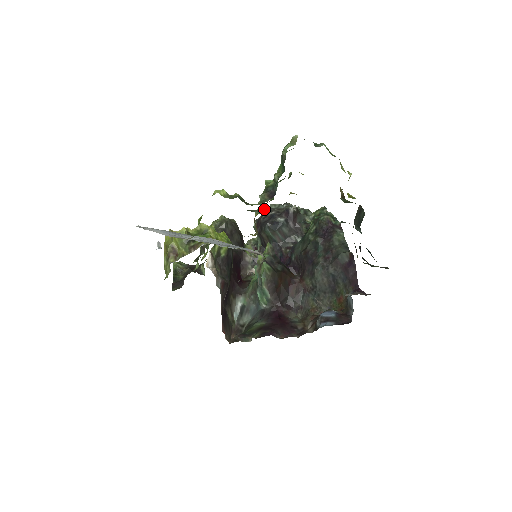
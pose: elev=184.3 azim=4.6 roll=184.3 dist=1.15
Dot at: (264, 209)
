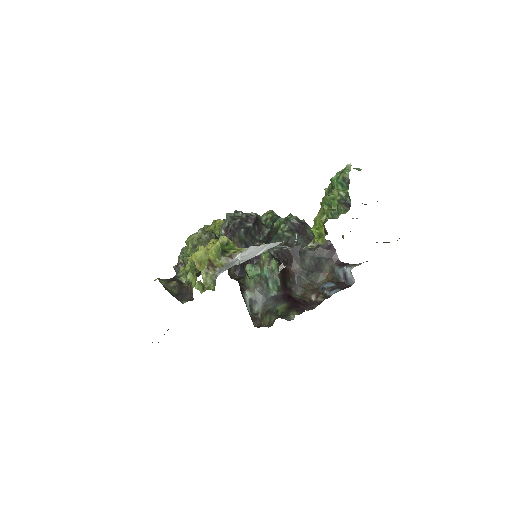
Dot at: (229, 218)
